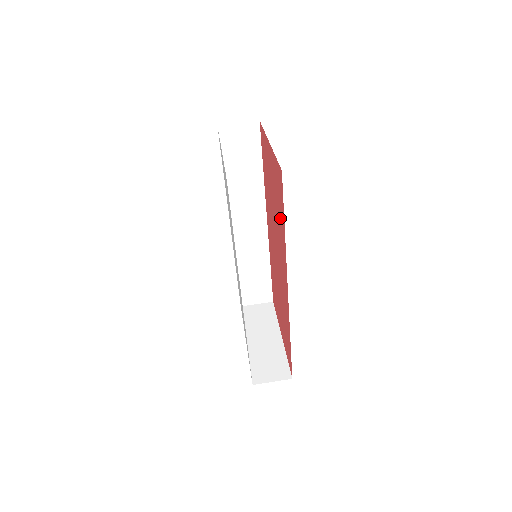
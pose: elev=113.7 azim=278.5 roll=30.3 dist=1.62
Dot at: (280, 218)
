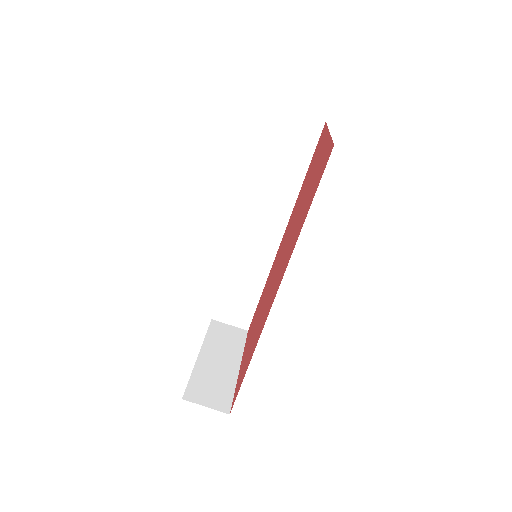
Dot at: (304, 211)
